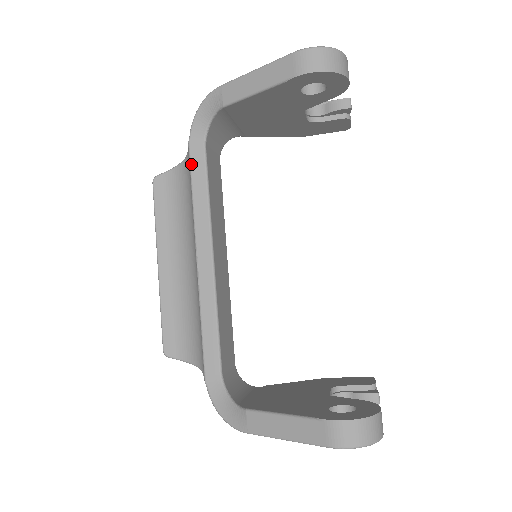
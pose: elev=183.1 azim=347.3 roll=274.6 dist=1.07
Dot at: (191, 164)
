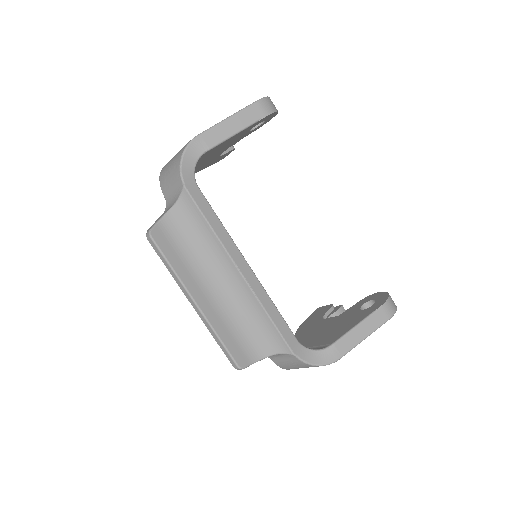
Dot at: (196, 203)
